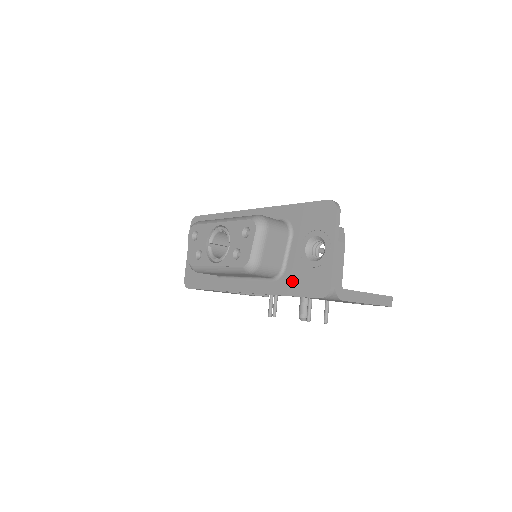
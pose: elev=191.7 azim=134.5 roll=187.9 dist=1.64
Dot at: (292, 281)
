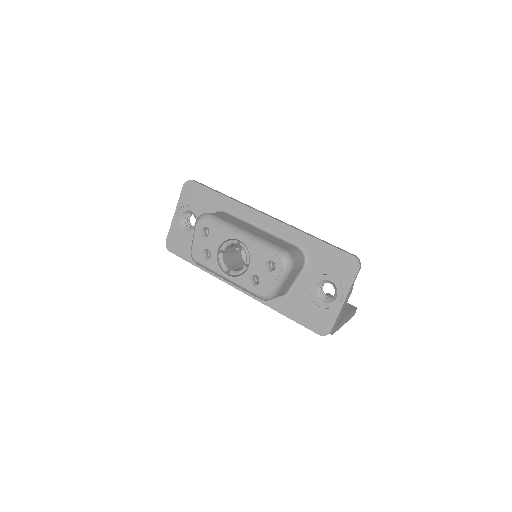
Dot at: (294, 307)
